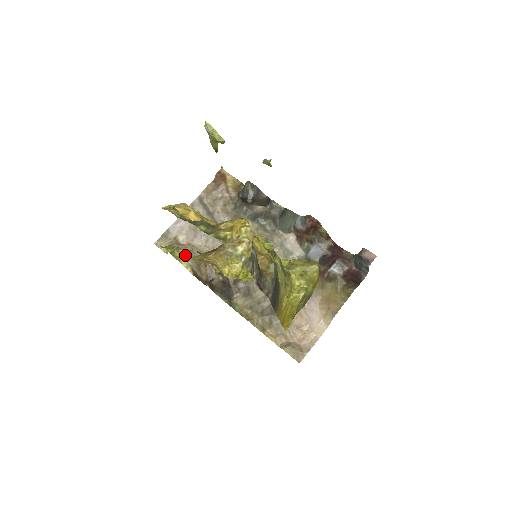
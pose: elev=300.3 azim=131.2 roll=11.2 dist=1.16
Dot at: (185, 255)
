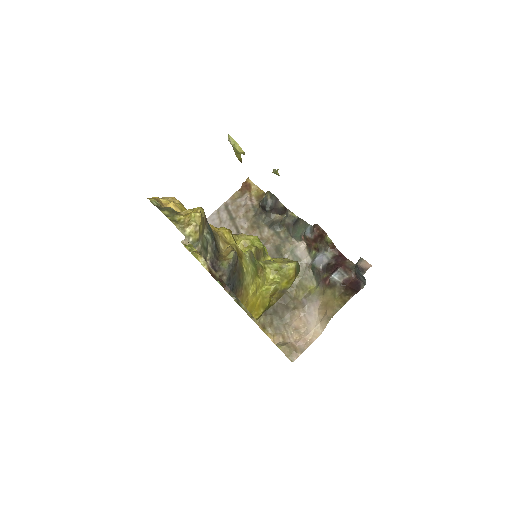
Dot at: occluded
